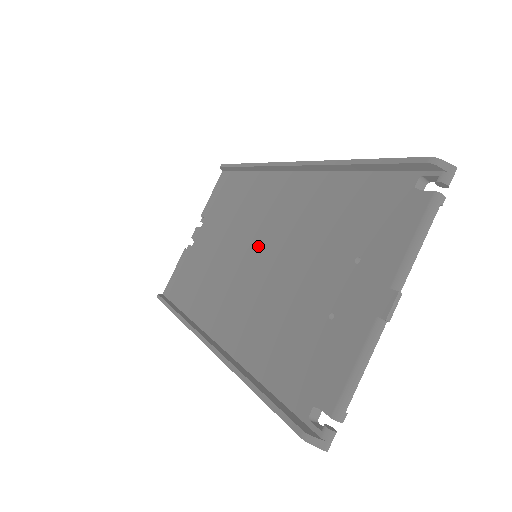
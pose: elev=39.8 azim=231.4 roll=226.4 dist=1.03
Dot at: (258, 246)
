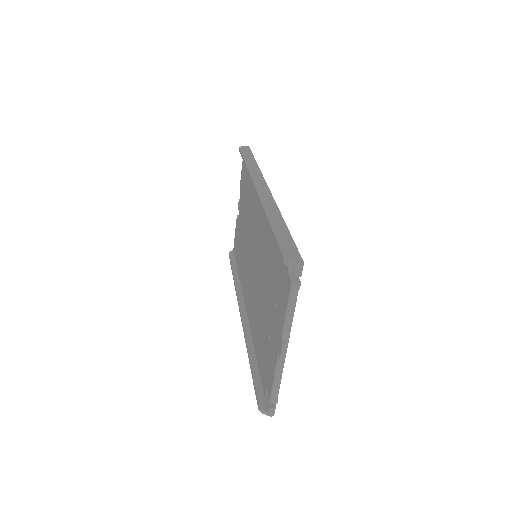
Dot at: (254, 251)
